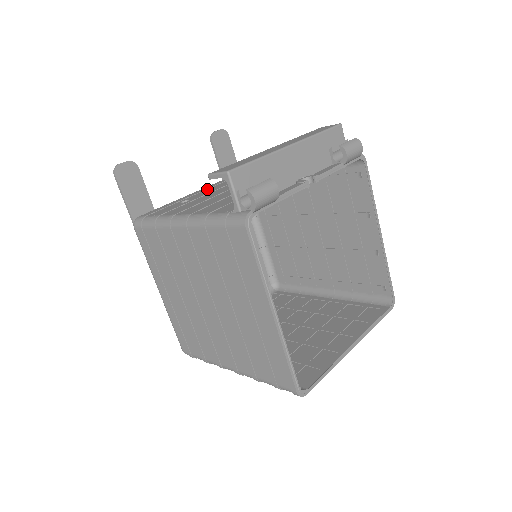
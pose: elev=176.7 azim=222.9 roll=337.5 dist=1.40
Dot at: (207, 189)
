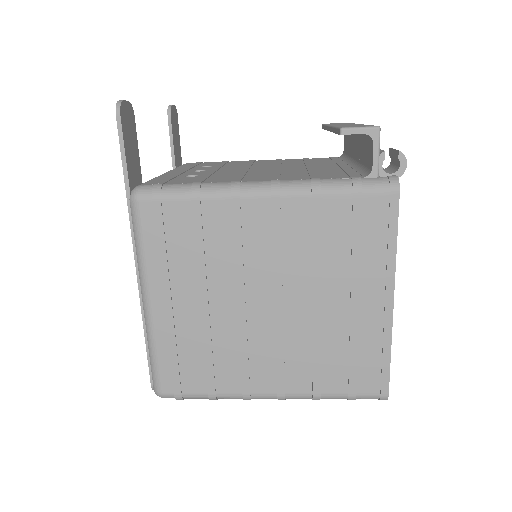
Dot at: (189, 170)
